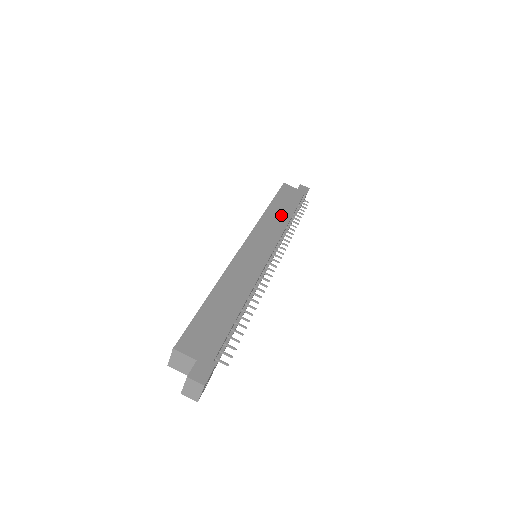
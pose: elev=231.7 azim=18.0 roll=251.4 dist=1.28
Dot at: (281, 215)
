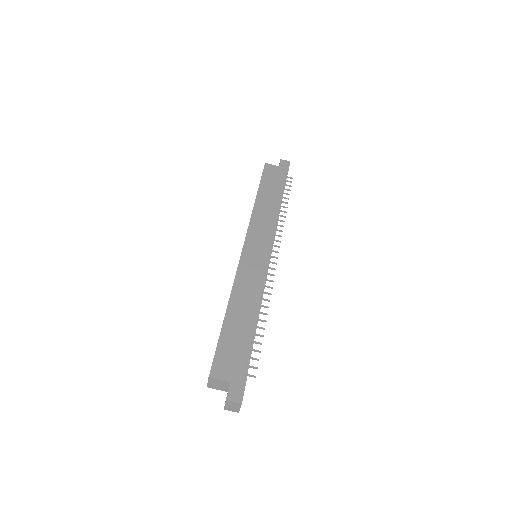
Dot at: (270, 204)
